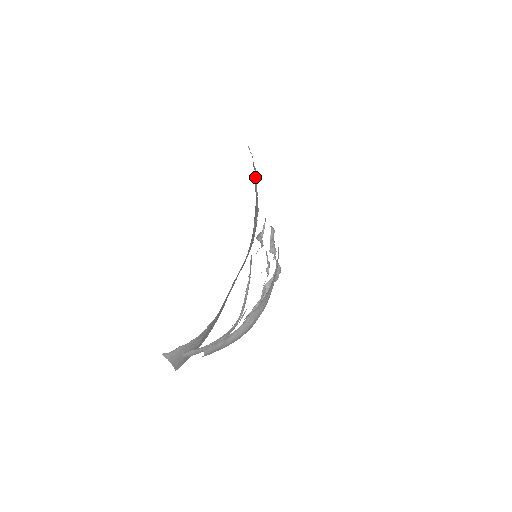
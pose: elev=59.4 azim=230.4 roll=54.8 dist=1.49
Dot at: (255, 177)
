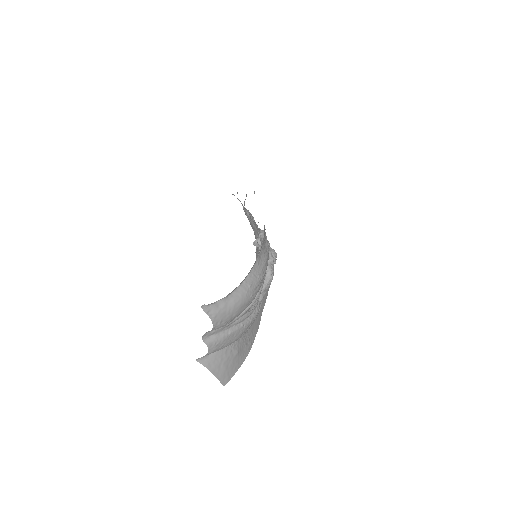
Dot at: (247, 214)
